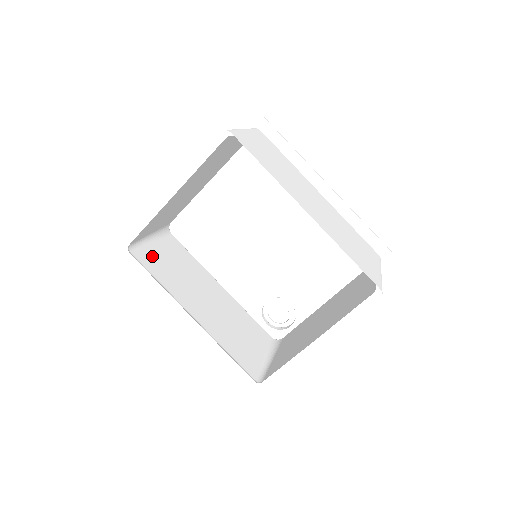
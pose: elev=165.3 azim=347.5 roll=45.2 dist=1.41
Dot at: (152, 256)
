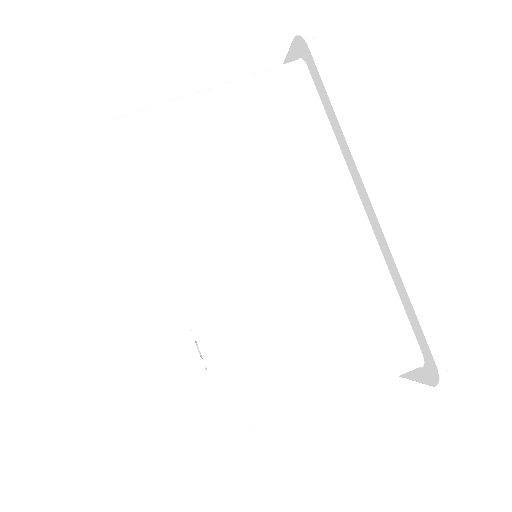
Dot at: occluded
